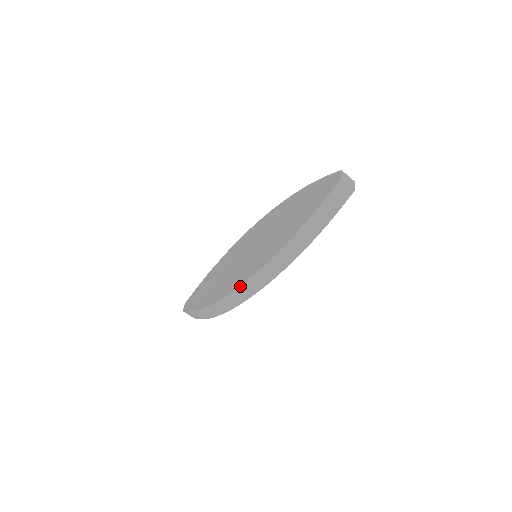
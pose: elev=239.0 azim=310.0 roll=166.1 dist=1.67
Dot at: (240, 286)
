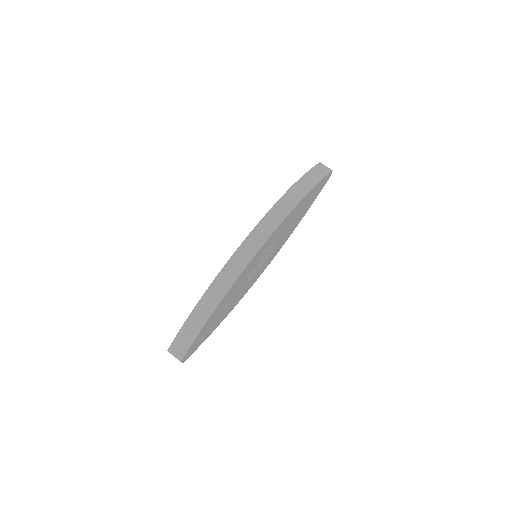
Dot at: (249, 235)
